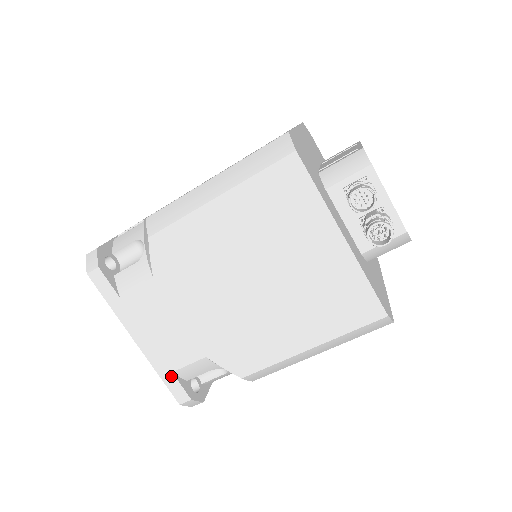
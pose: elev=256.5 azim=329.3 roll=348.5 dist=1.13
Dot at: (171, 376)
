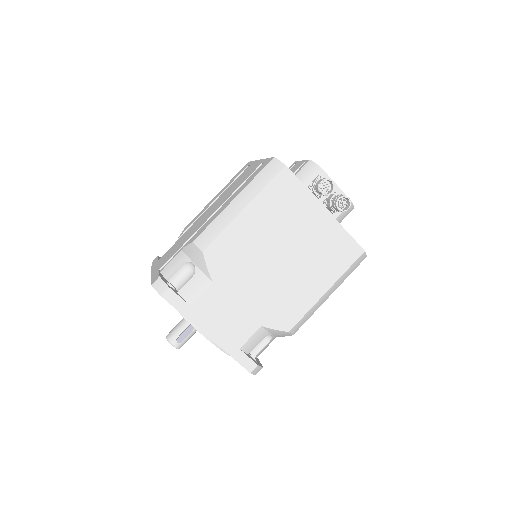
Dot at: (239, 352)
